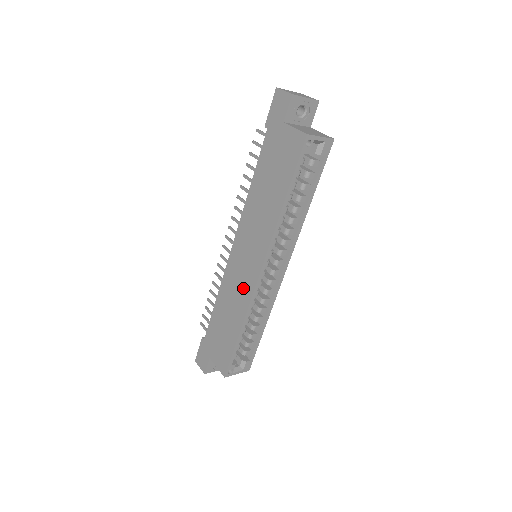
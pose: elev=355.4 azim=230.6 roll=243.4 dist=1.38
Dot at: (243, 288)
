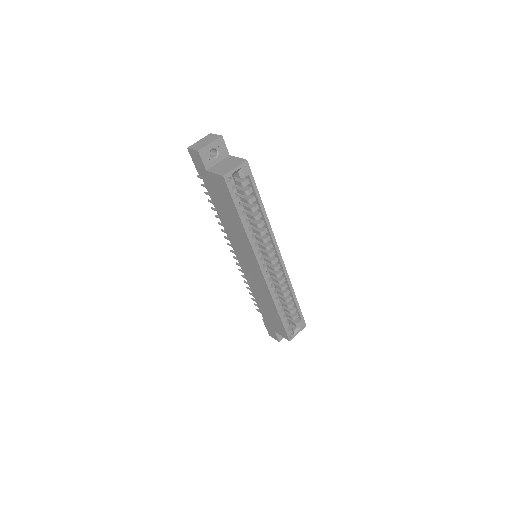
Dot at: (260, 283)
